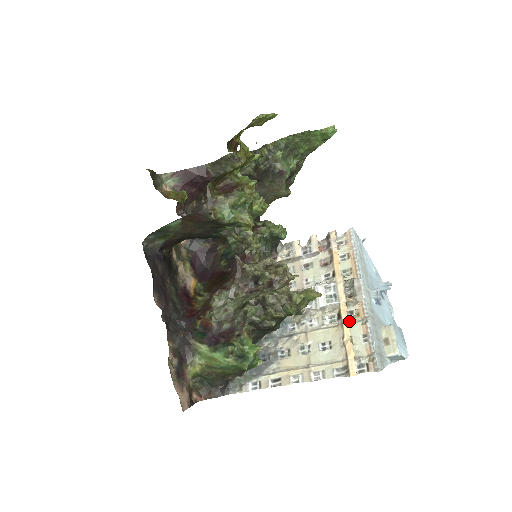
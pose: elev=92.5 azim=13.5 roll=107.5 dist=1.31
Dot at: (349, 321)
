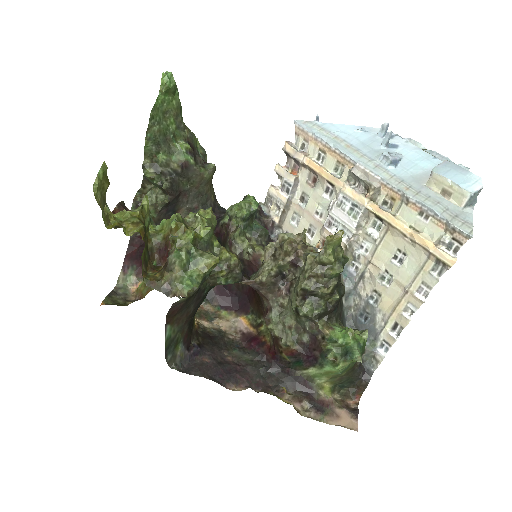
Dot at: (392, 215)
